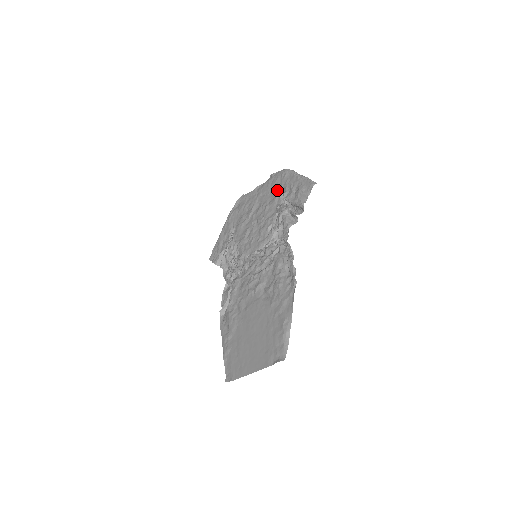
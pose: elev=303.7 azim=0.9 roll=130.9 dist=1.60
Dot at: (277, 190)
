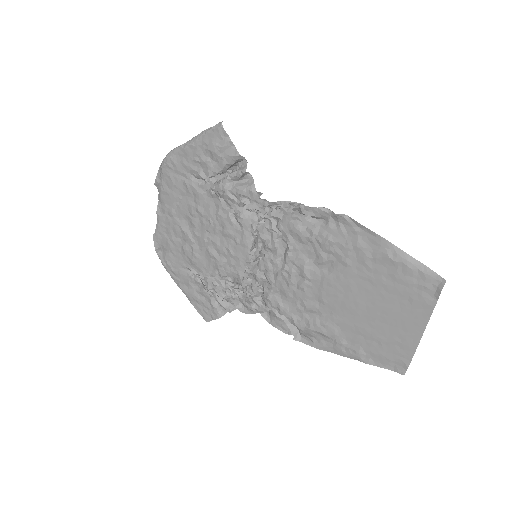
Dot at: (186, 184)
